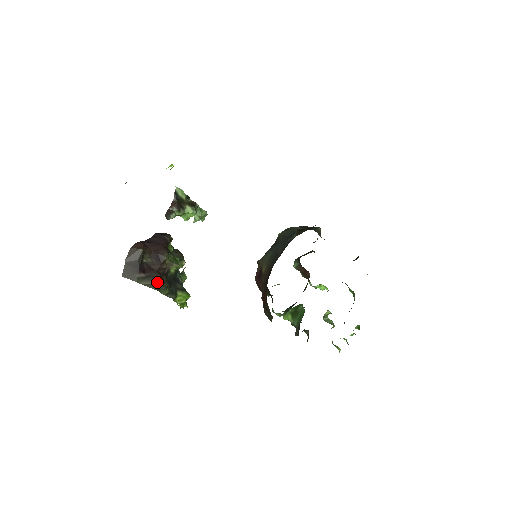
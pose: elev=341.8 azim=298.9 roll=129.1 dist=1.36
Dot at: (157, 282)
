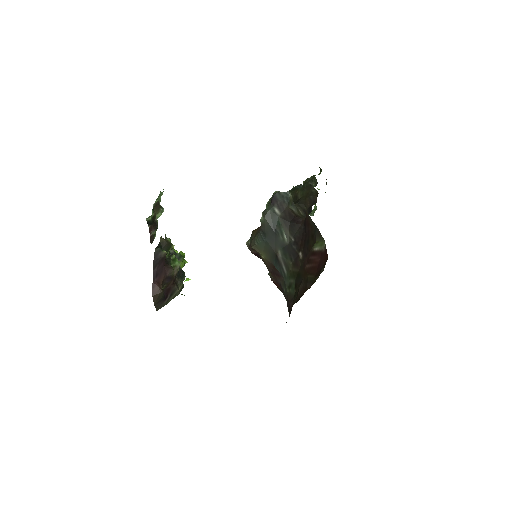
Dot at: (177, 290)
